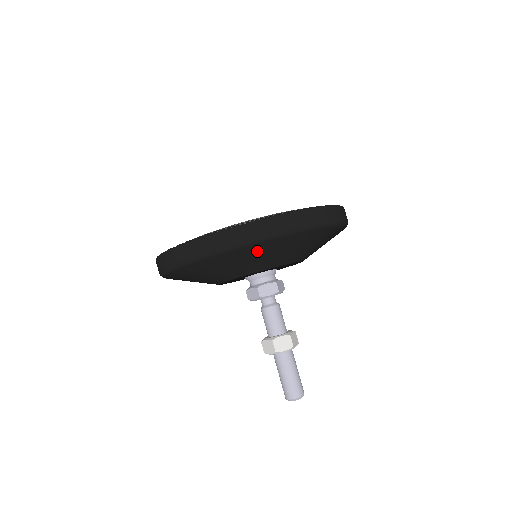
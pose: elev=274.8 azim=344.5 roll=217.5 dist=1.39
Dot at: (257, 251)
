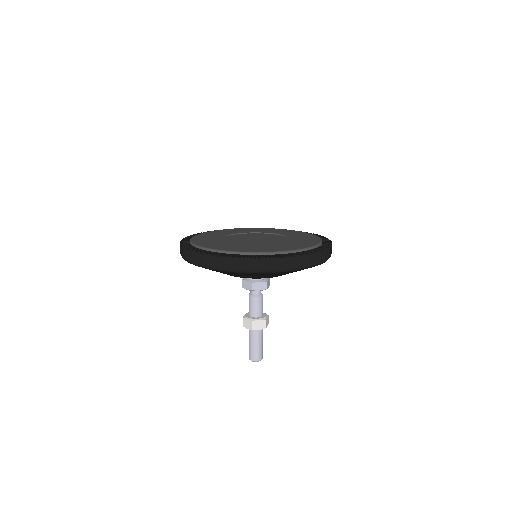
Dot at: occluded
